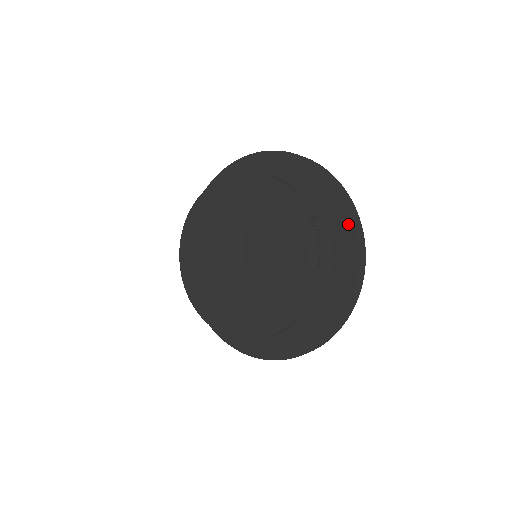
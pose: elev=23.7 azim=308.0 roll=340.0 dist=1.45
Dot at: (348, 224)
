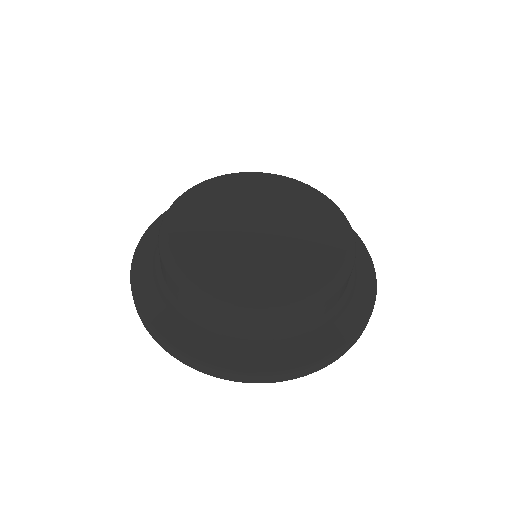
Dot at: (369, 265)
